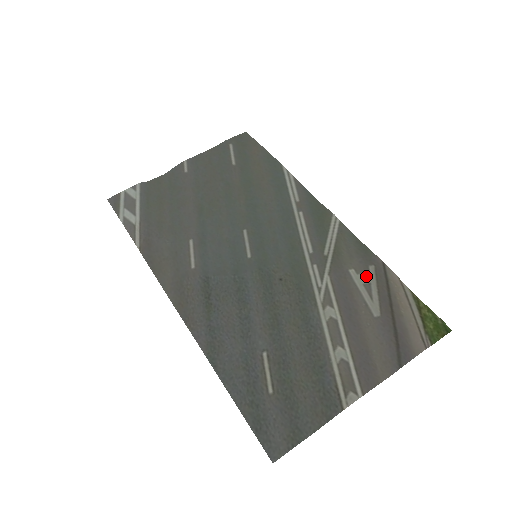
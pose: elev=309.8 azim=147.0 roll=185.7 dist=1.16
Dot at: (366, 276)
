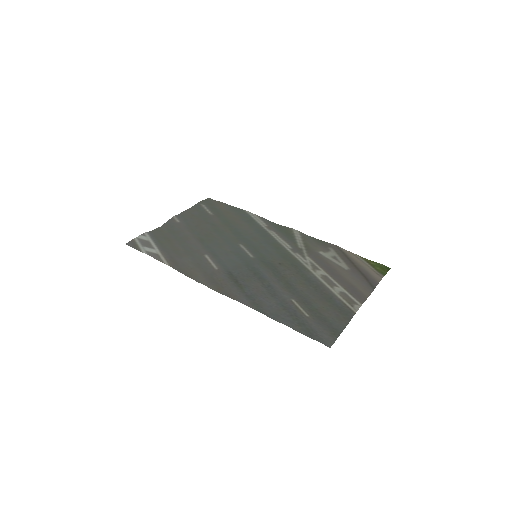
Dot at: (330, 253)
